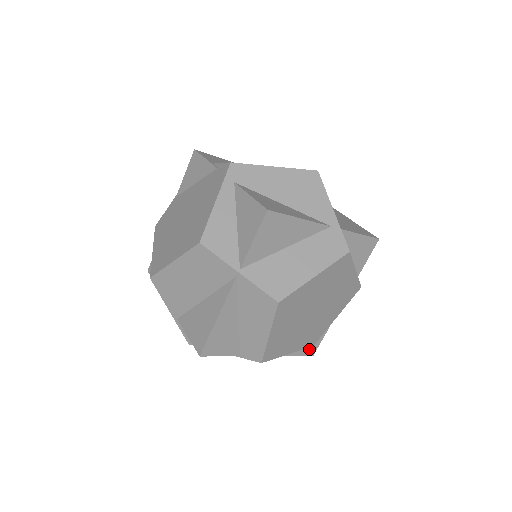
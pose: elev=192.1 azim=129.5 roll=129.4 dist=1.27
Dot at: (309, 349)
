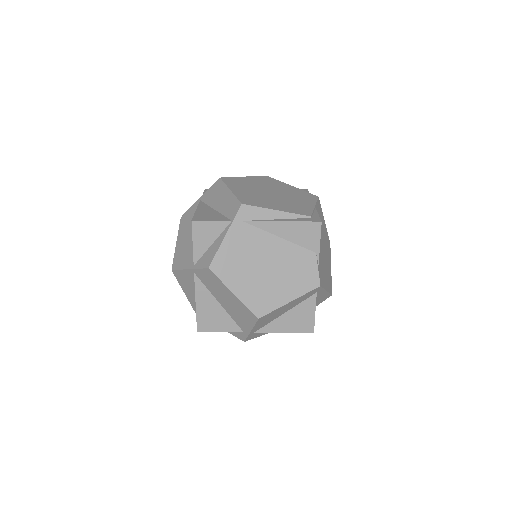
Dot at: (310, 220)
